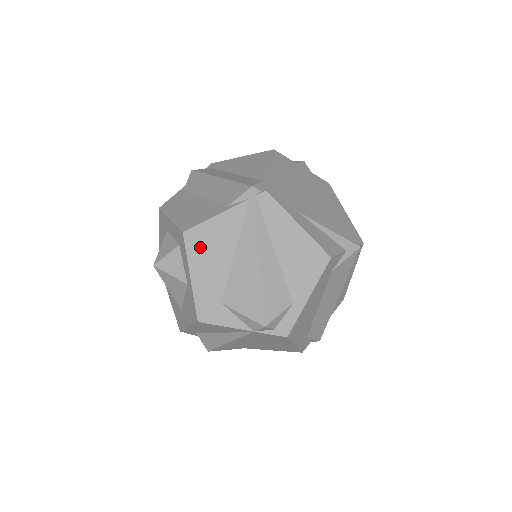
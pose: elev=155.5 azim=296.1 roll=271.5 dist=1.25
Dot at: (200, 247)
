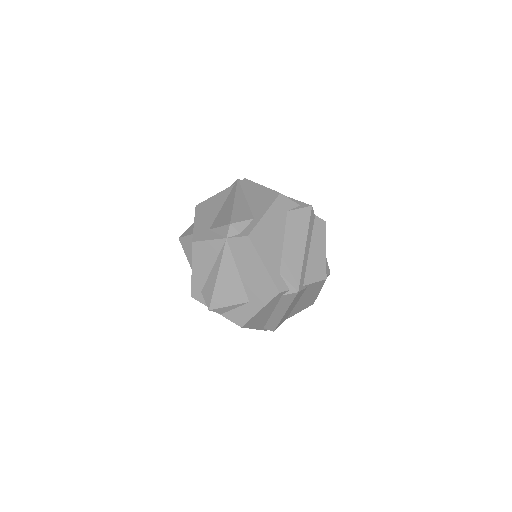
Dot at: (203, 209)
